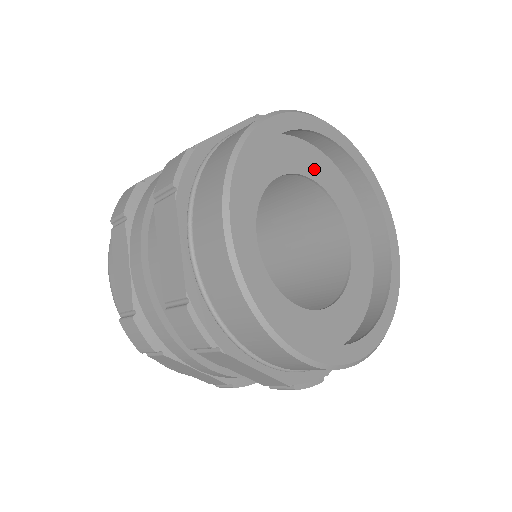
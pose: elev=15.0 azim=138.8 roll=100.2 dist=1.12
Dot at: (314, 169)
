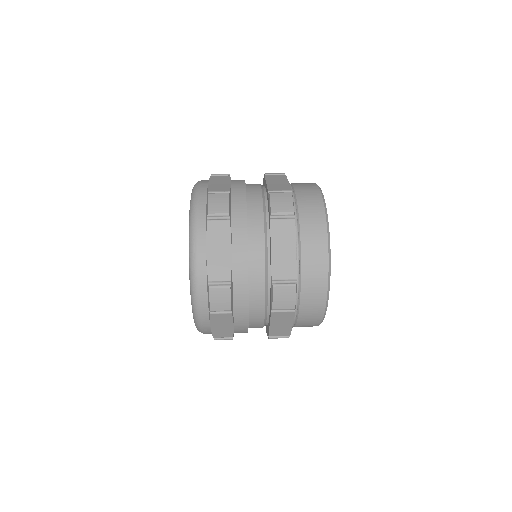
Dot at: occluded
